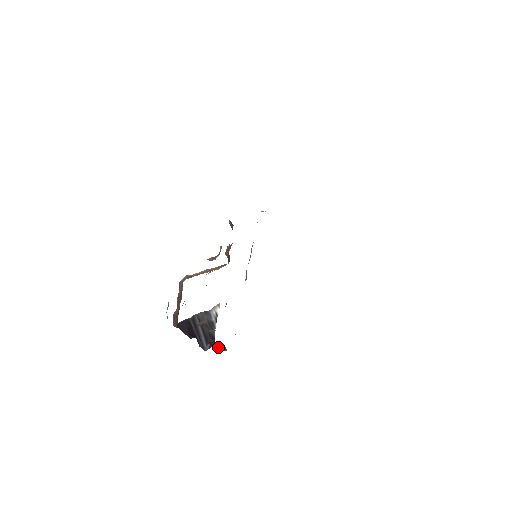
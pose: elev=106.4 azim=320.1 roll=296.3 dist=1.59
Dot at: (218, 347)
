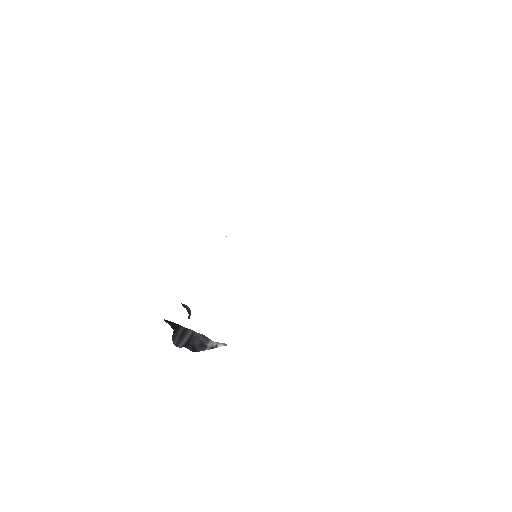
Dot at: occluded
